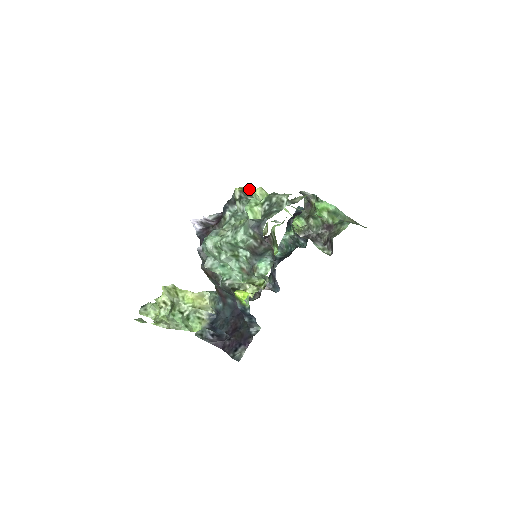
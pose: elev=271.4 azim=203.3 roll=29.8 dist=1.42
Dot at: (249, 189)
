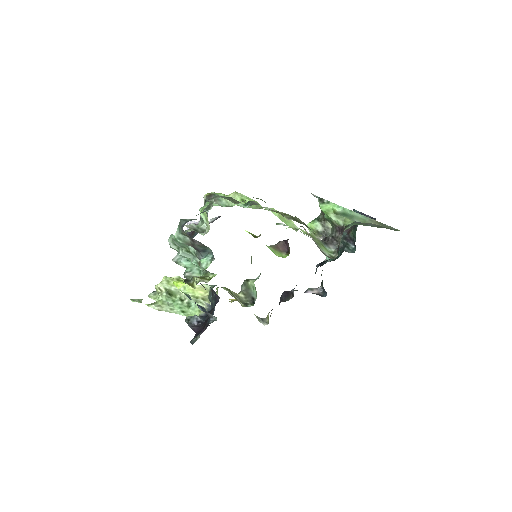
Dot at: (217, 194)
